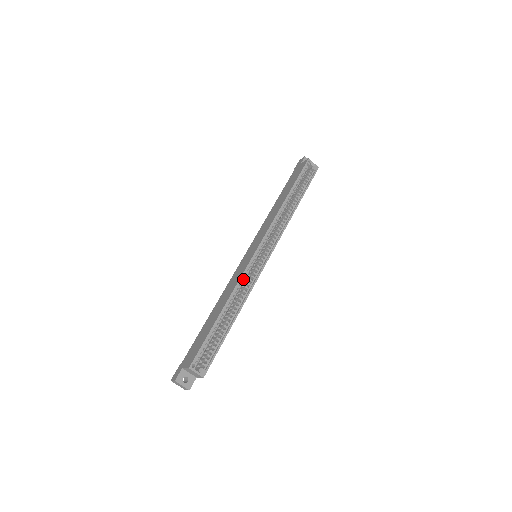
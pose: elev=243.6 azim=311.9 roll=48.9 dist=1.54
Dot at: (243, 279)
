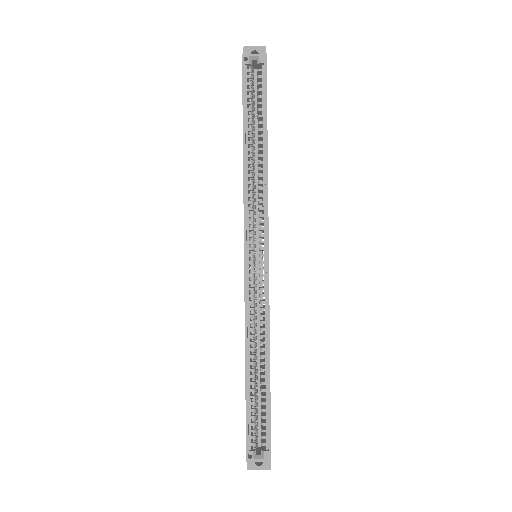
Dot at: (250, 309)
